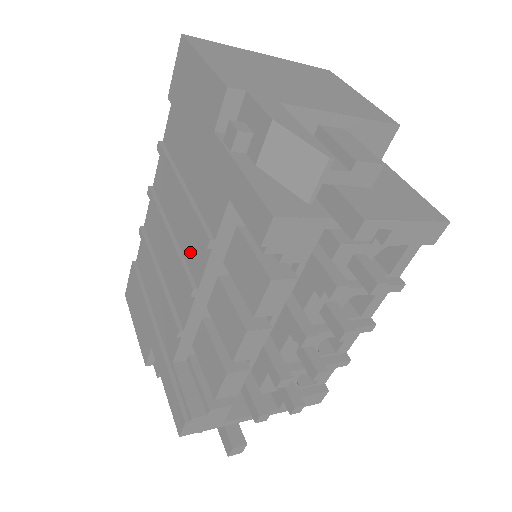
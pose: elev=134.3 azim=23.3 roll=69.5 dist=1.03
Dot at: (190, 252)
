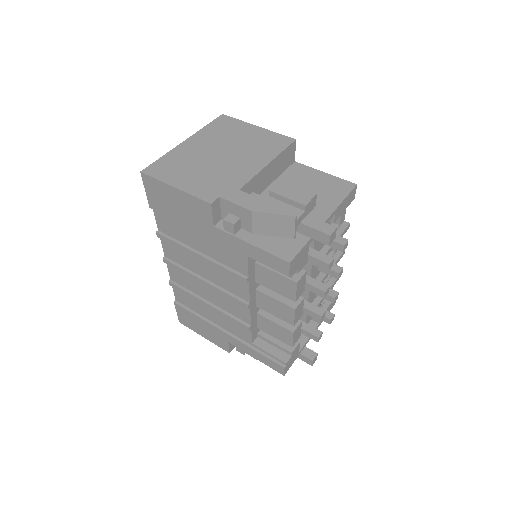
Dot at: (230, 286)
